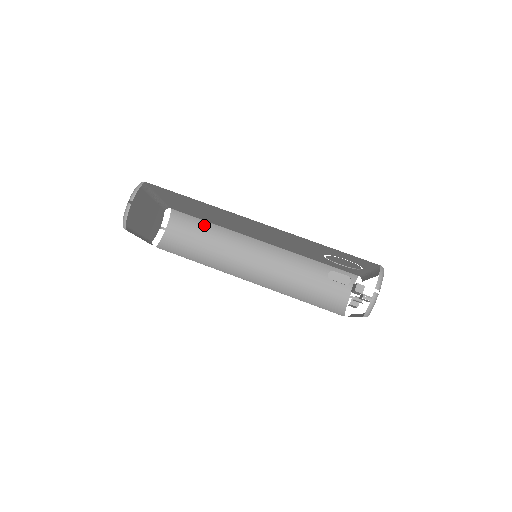
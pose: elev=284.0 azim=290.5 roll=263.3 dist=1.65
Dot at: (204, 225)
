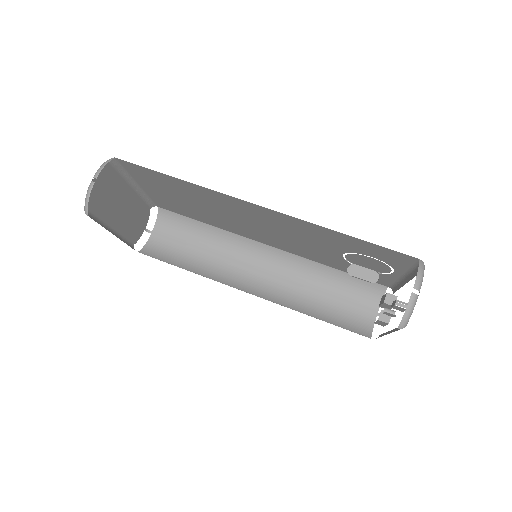
Dot at: (197, 226)
